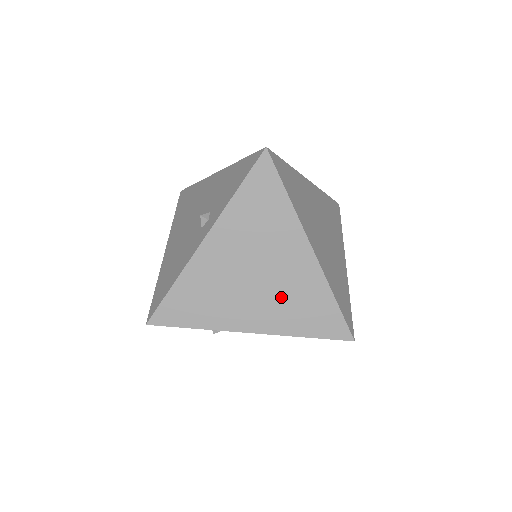
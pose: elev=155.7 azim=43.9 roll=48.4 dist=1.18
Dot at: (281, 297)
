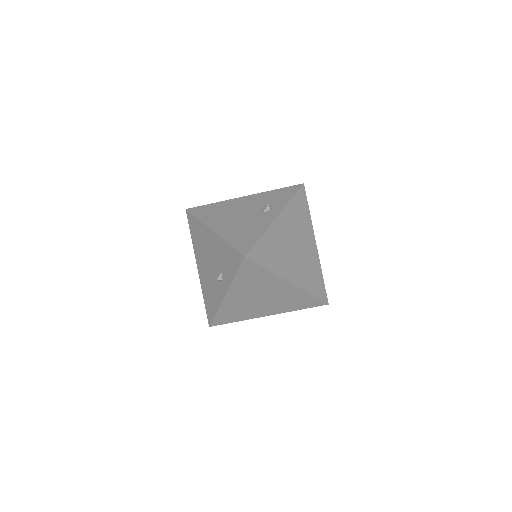
Dot at: (280, 302)
